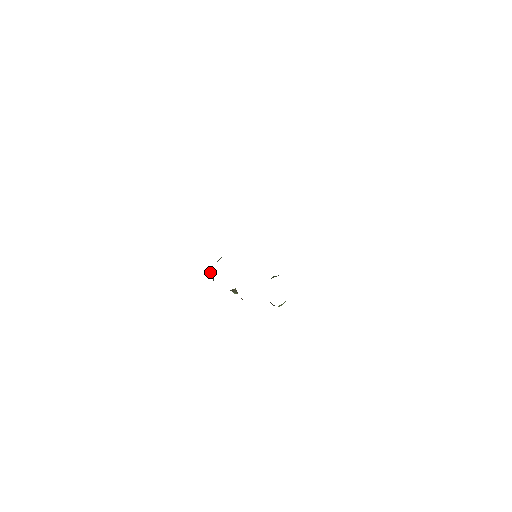
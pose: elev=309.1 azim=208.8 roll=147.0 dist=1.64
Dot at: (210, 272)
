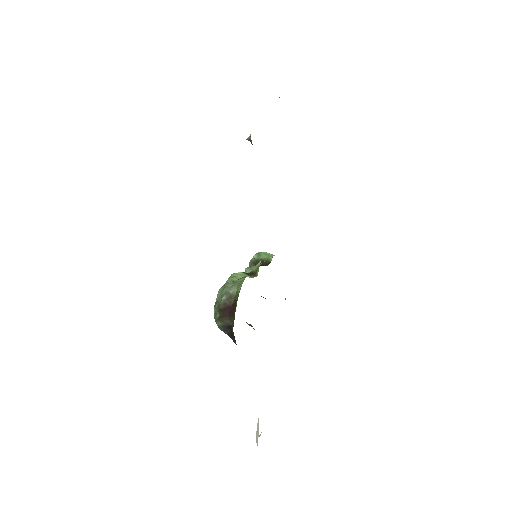
Dot at: (219, 325)
